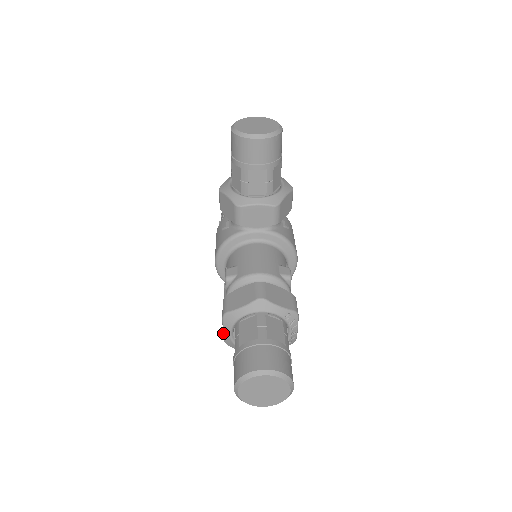
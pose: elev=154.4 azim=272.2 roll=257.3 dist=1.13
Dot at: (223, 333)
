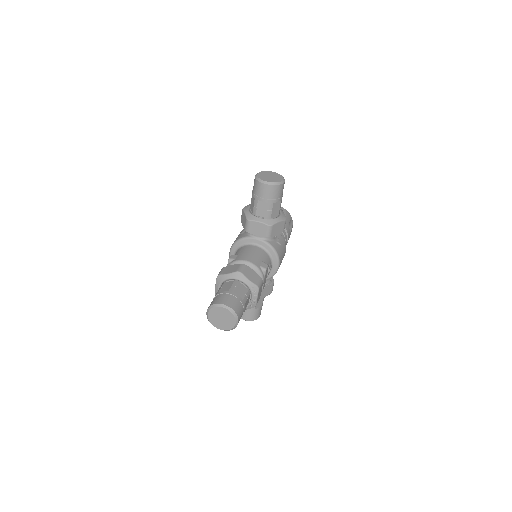
Dot at: (215, 287)
